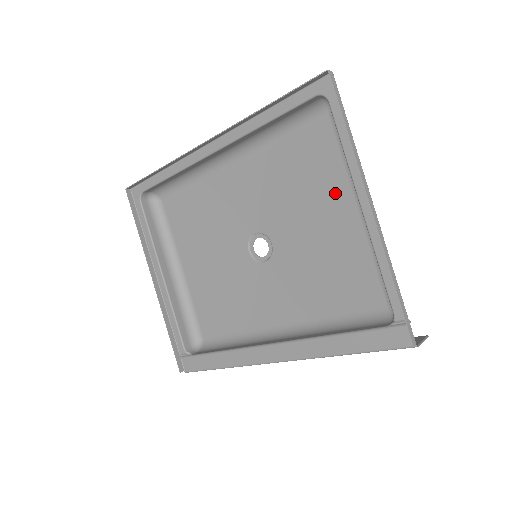
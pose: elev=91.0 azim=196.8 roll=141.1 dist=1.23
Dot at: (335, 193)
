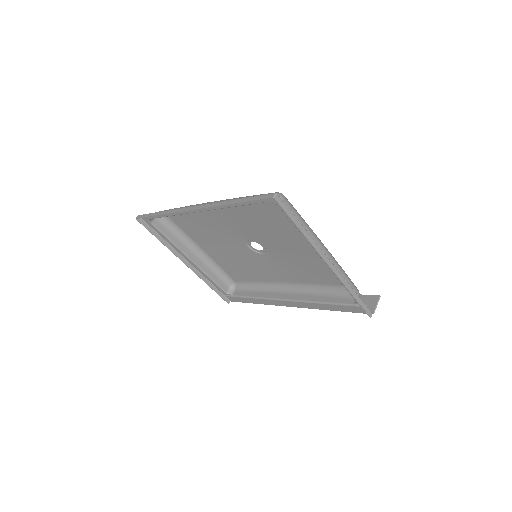
Dot at: (301, 234)
